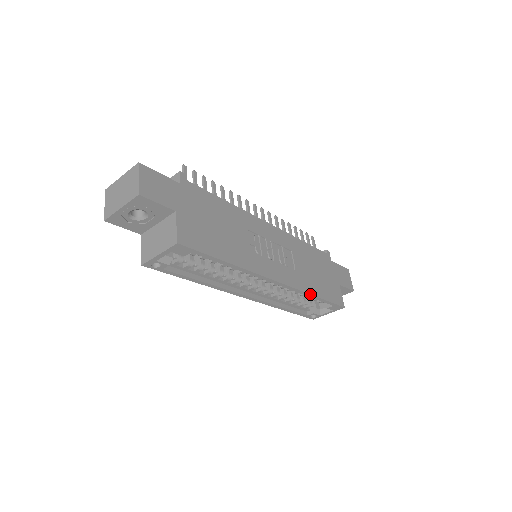
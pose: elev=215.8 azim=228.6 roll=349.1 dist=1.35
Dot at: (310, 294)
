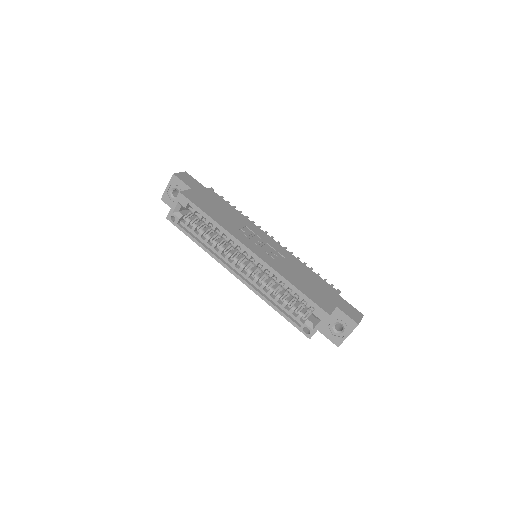
Dot at: (285, 278)
